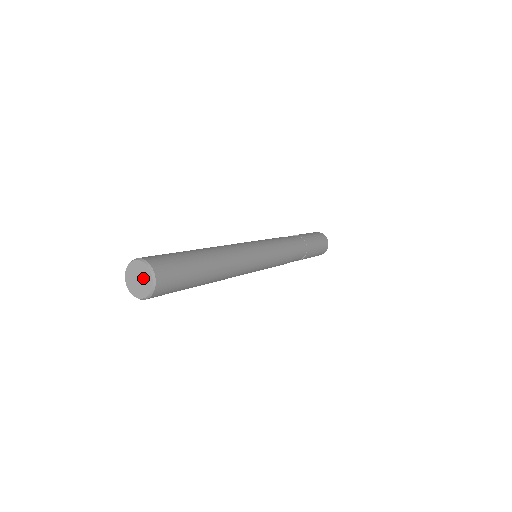
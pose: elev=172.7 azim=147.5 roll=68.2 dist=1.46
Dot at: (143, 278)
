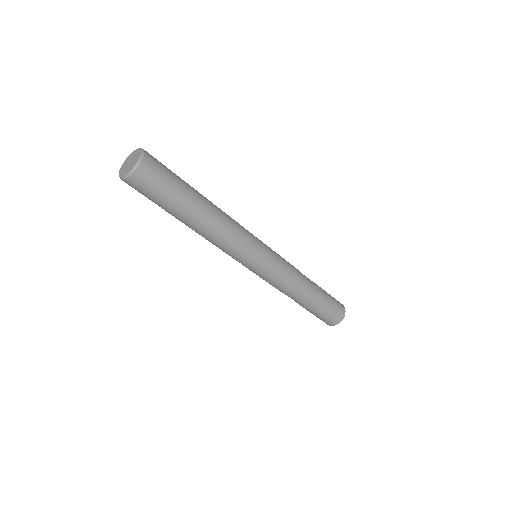
Dot at: (134, 159)
